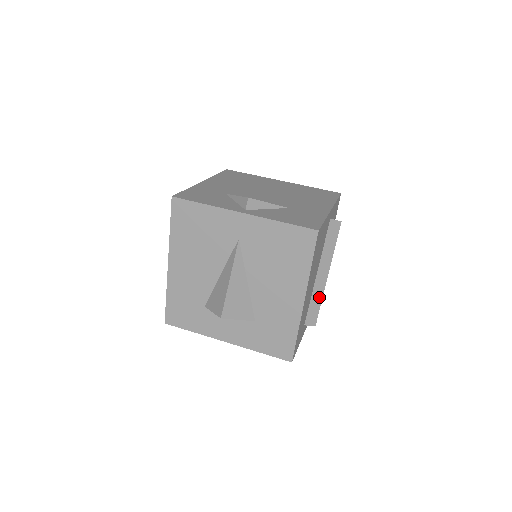
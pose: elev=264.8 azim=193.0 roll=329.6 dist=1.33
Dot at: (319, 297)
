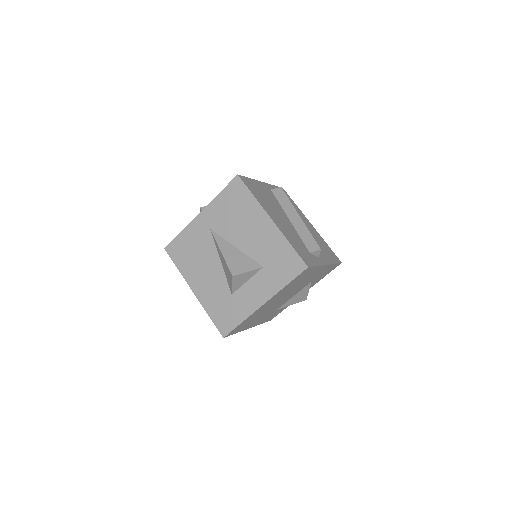
Dot at: (306, 232)
